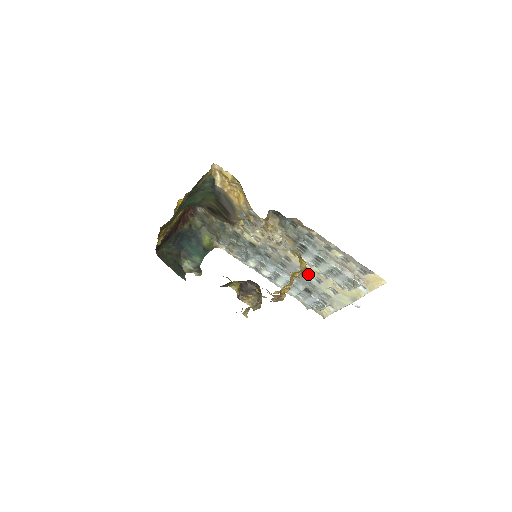
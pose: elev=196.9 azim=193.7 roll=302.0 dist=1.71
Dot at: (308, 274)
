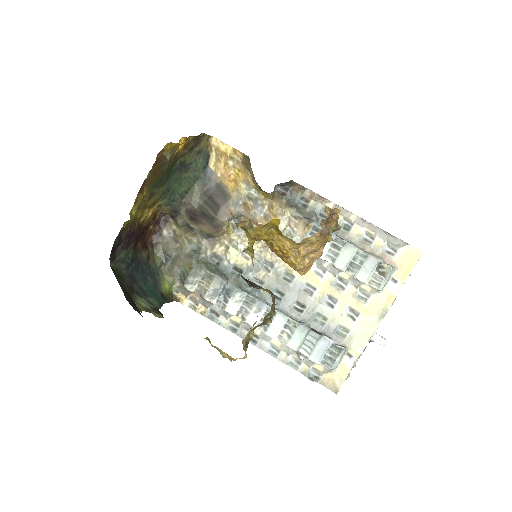
Dot at: (317, 294)
